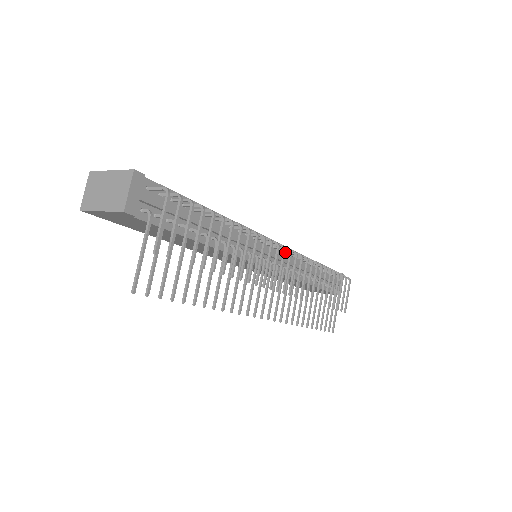
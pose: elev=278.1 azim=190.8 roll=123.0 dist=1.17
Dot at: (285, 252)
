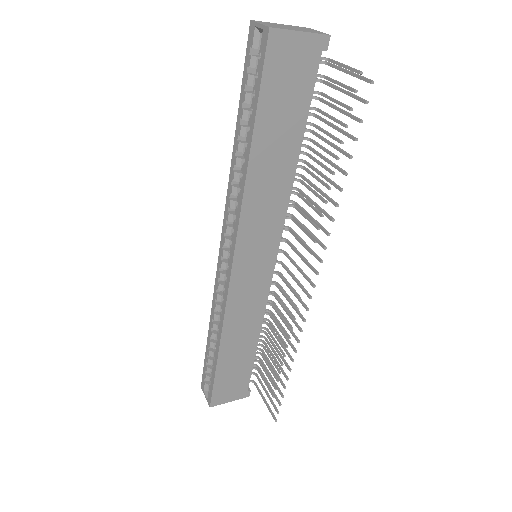
Dot at: occluded
